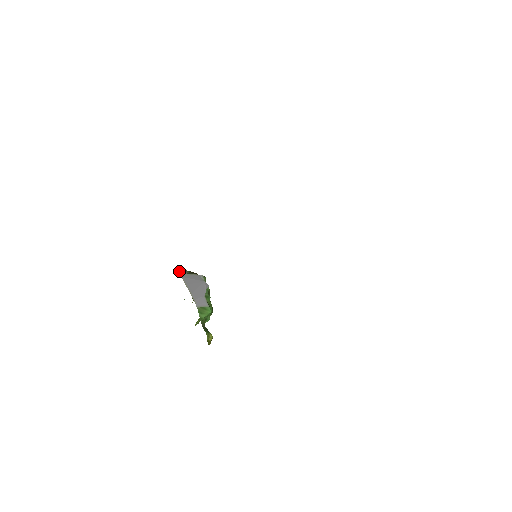
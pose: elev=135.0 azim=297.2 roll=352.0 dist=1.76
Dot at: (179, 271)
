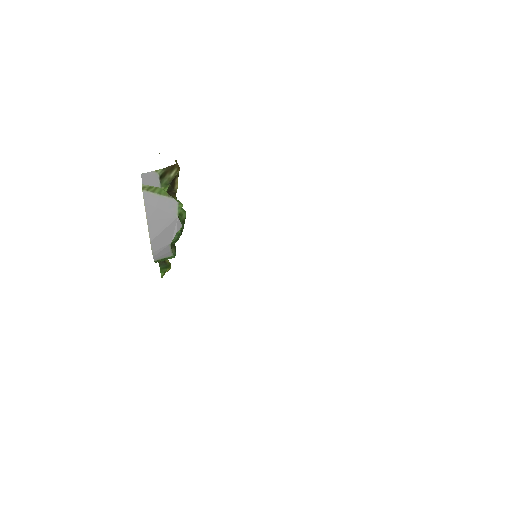
Dot at: (145, 177)
